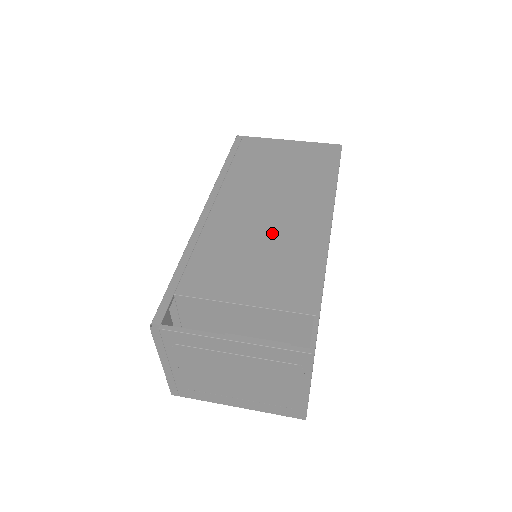
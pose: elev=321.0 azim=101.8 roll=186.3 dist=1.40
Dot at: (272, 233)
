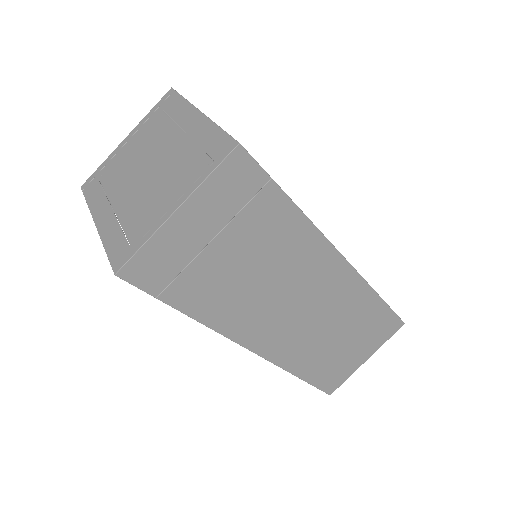
Dot at: occluded
